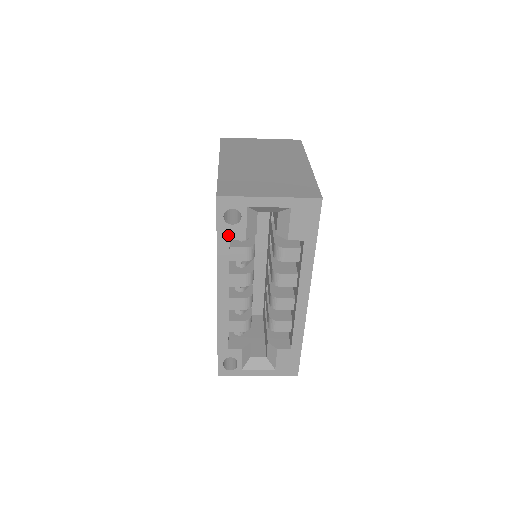
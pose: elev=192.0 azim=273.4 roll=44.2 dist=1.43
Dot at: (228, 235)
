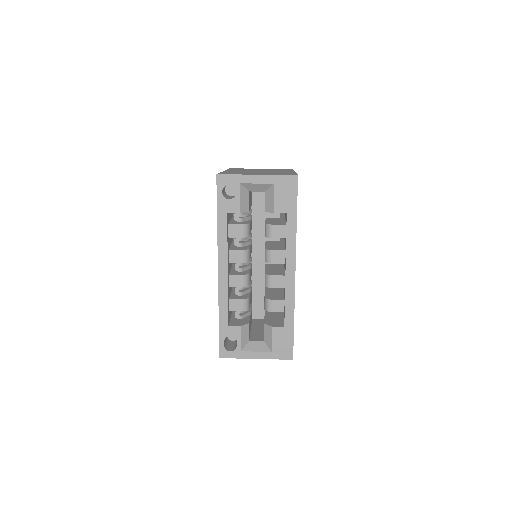
Dot at: (226, 209)
